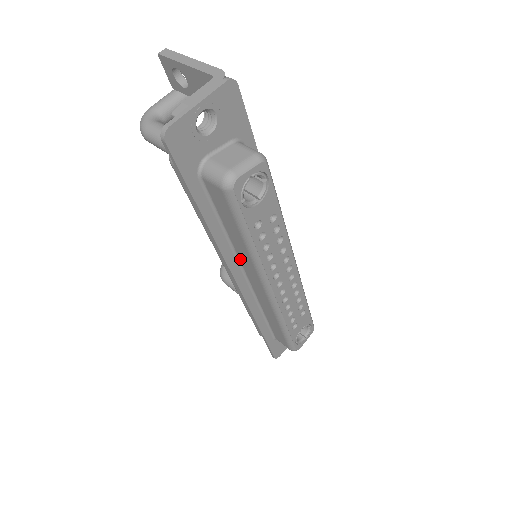
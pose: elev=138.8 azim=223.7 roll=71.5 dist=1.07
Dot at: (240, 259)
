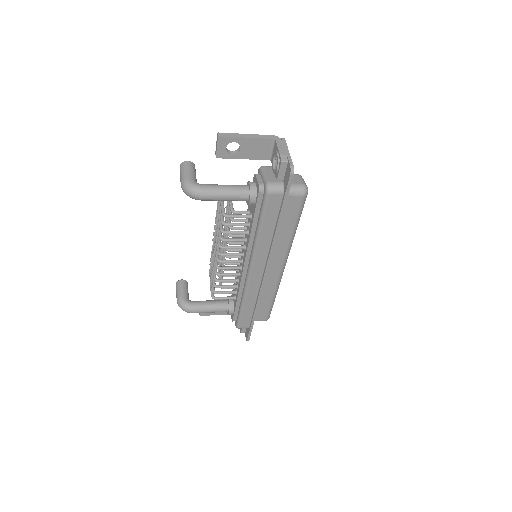
Dot at: occluded
